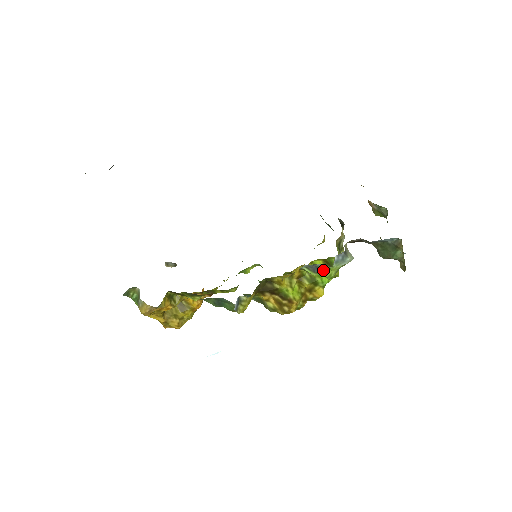
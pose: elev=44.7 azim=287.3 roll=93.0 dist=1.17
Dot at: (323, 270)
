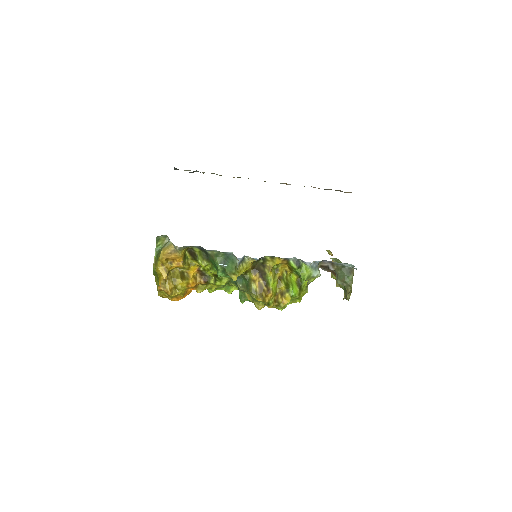
Dot at: (301, 269)
